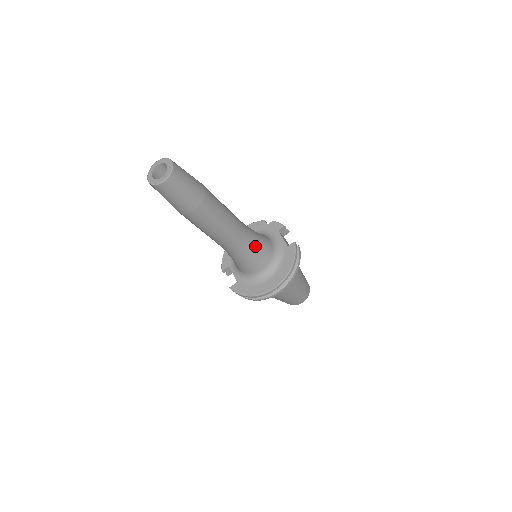
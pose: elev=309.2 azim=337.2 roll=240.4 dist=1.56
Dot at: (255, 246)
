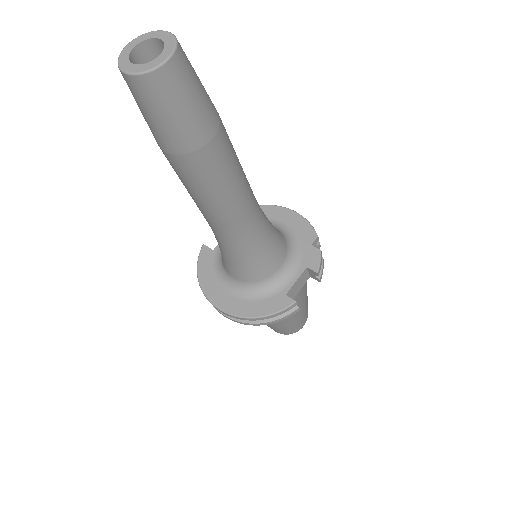
Dot at: (243, 255)
